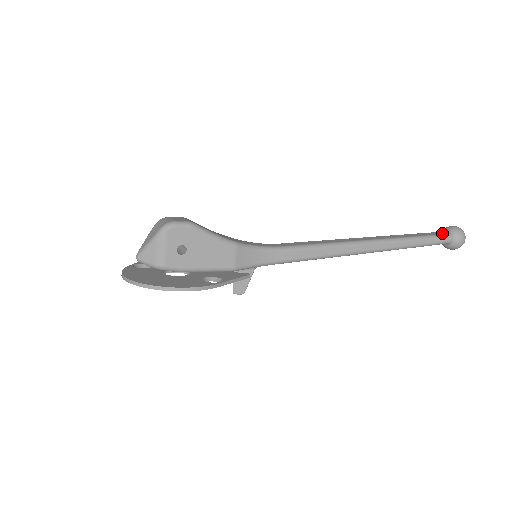
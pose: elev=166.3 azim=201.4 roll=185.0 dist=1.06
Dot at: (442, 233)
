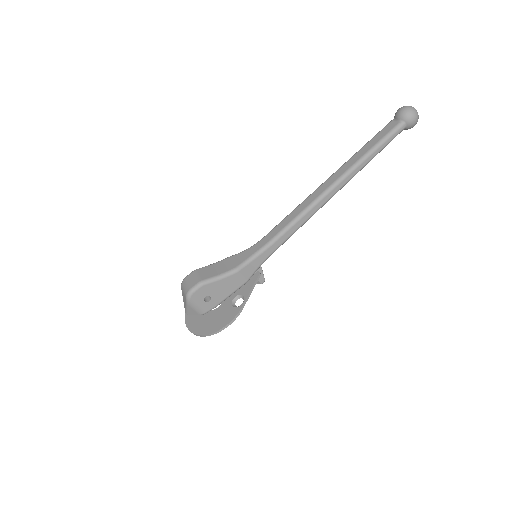
Dot at: (393, 125)
